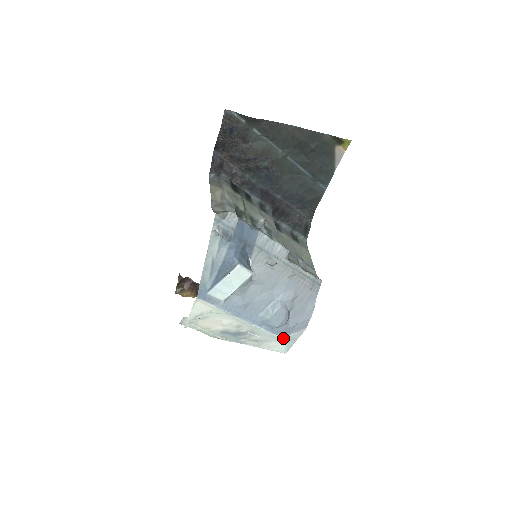
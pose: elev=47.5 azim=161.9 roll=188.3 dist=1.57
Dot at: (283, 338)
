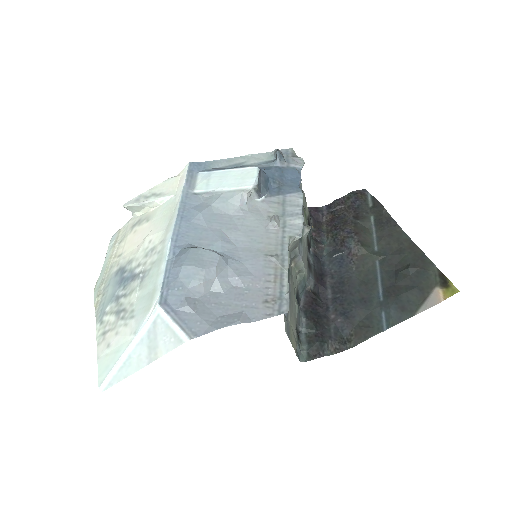
Dot at: (157, 306)
